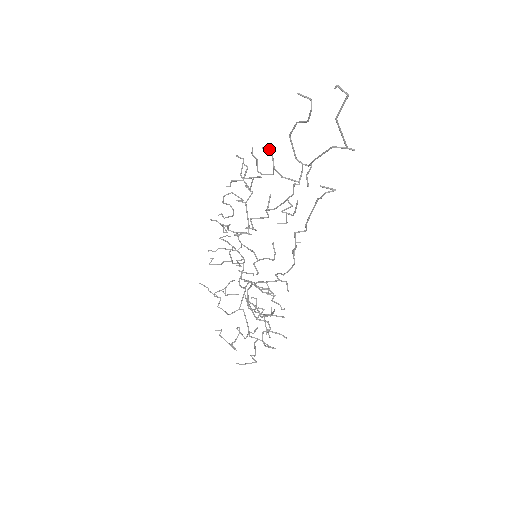
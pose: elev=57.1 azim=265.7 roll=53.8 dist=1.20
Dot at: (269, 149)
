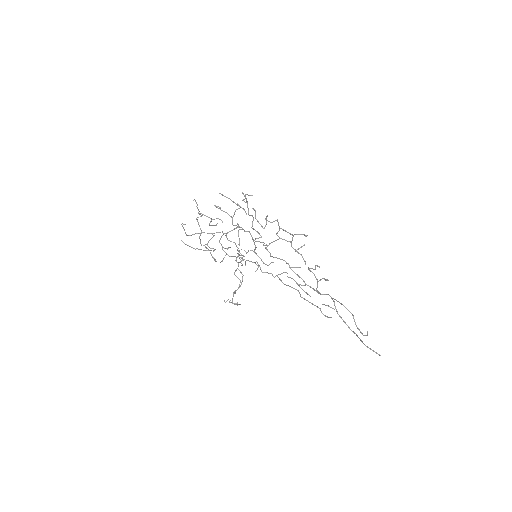
Dot at: (327, 280)
